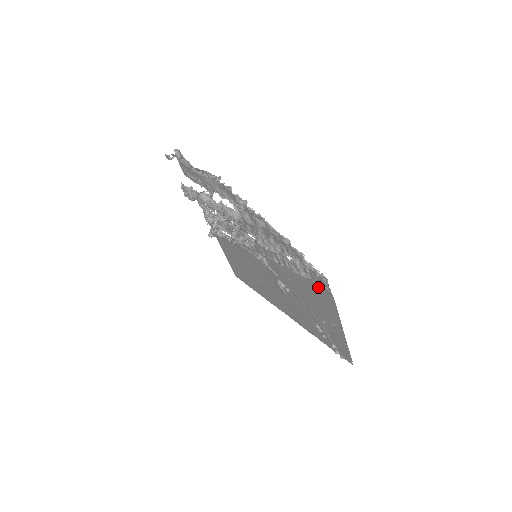
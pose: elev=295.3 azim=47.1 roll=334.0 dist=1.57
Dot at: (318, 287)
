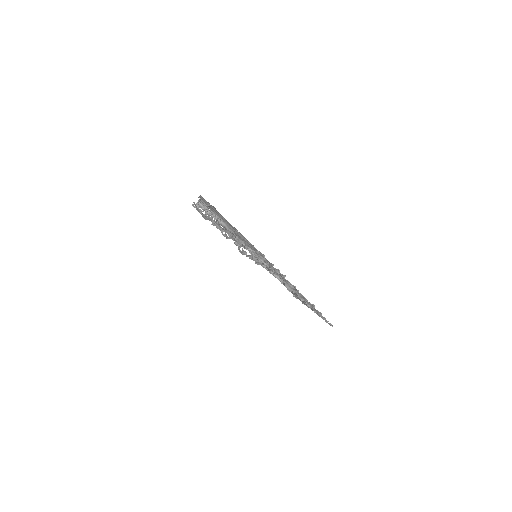
Dot at: occluded
